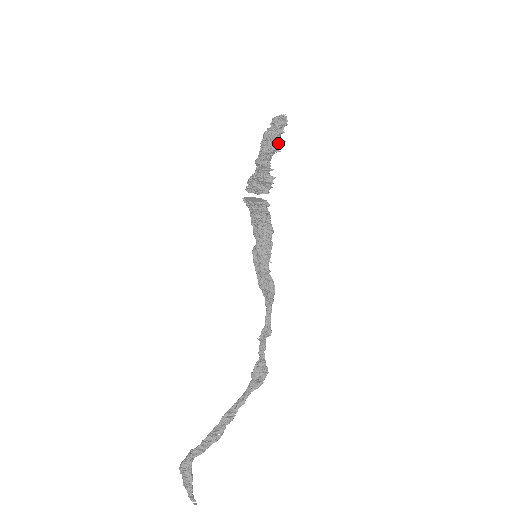
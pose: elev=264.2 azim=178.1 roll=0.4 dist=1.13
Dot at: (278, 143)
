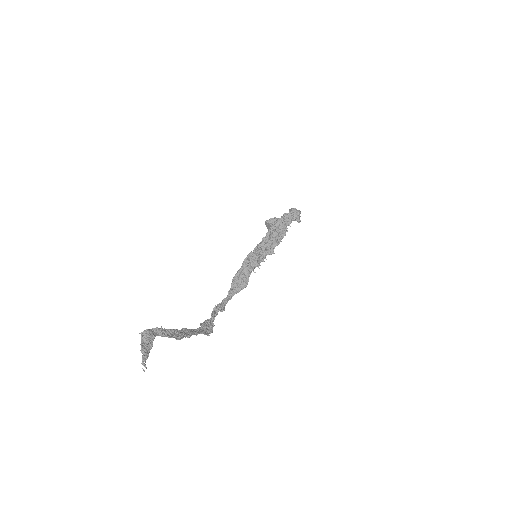
Dot at: occluded
